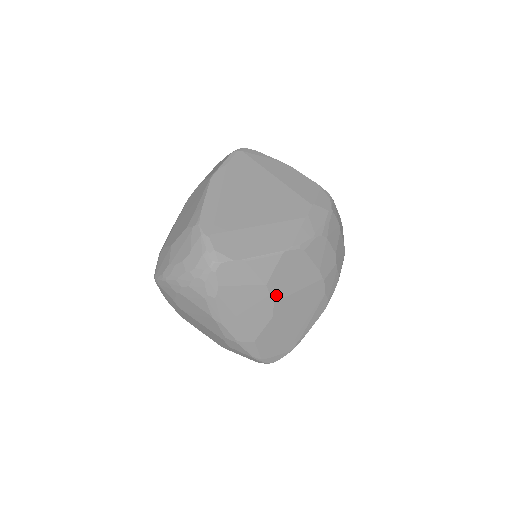
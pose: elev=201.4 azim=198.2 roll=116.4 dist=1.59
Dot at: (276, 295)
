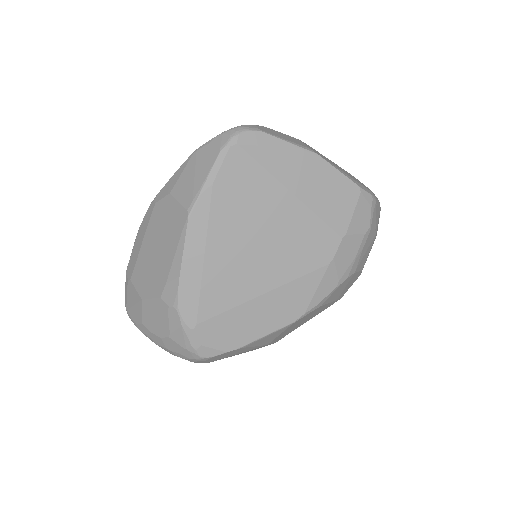
Dot at: (279, 339)
